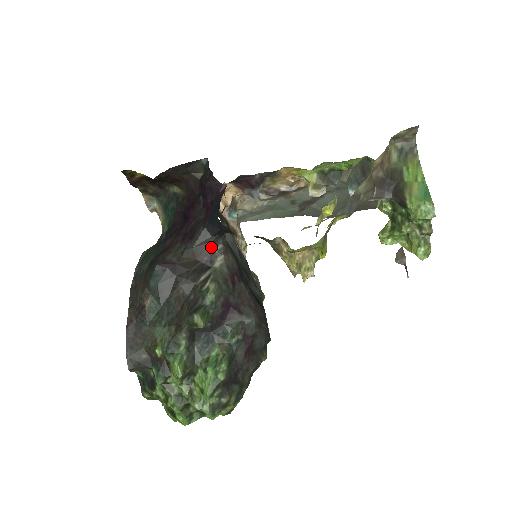
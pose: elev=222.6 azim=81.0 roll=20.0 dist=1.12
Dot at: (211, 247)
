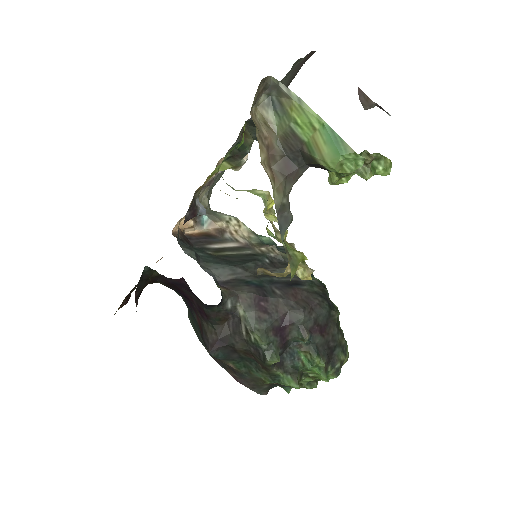
Dot at: (225, 310)
